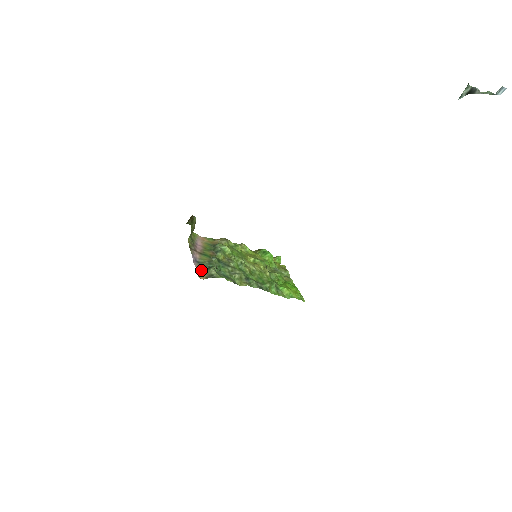
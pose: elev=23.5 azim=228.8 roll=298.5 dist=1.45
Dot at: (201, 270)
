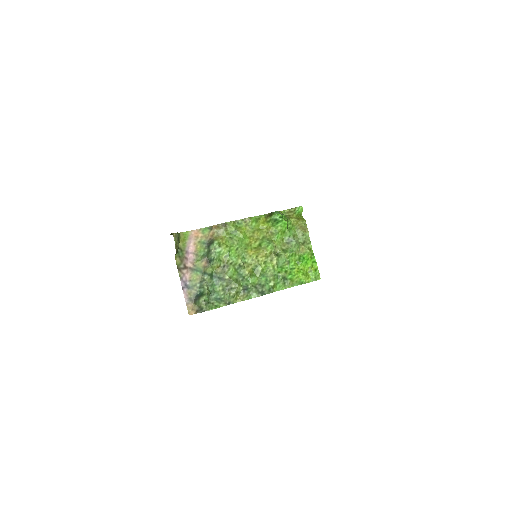
Dot at: (191, 301)
